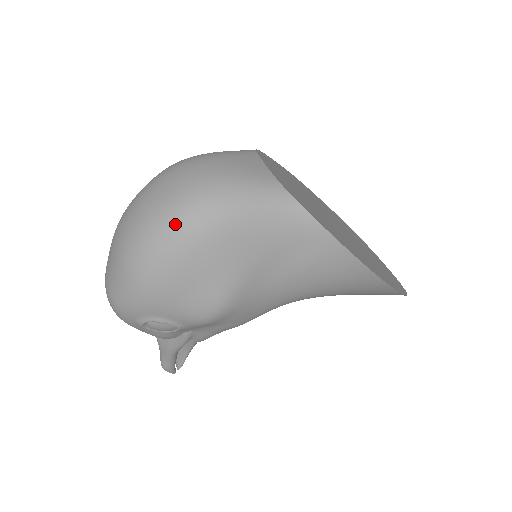
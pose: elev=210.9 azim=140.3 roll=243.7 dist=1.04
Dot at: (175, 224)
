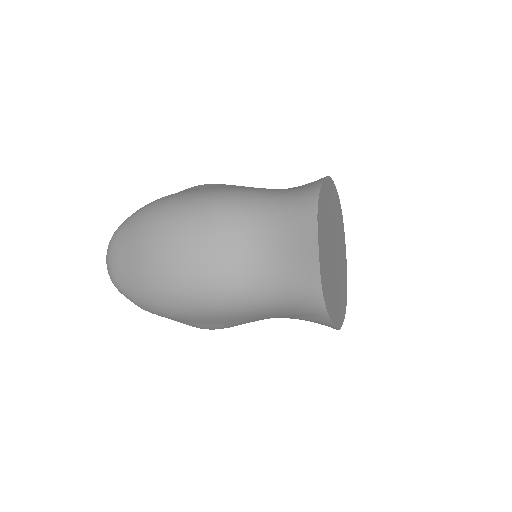
Dot at: (215, 300)
